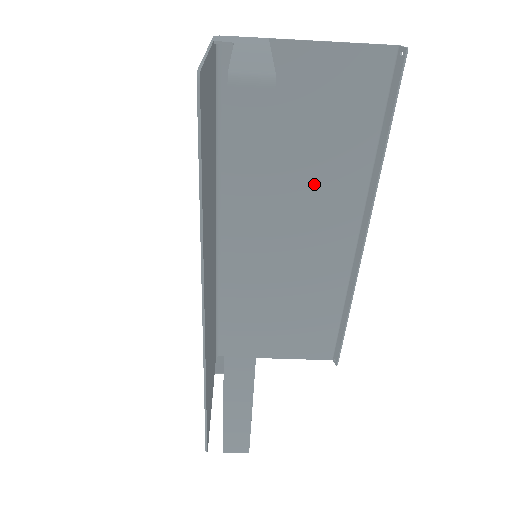
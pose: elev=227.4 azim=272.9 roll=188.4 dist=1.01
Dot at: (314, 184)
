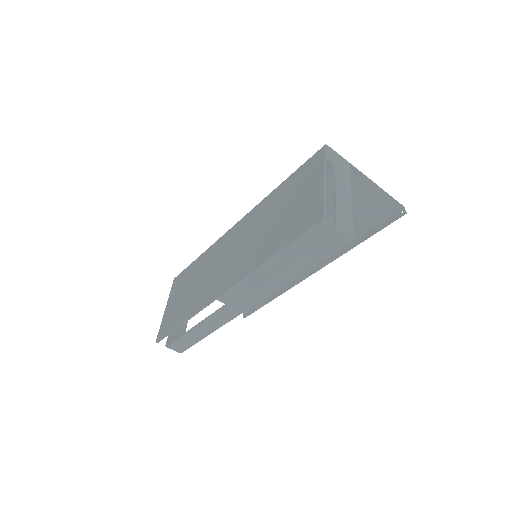
Dot at: (311, 234)
